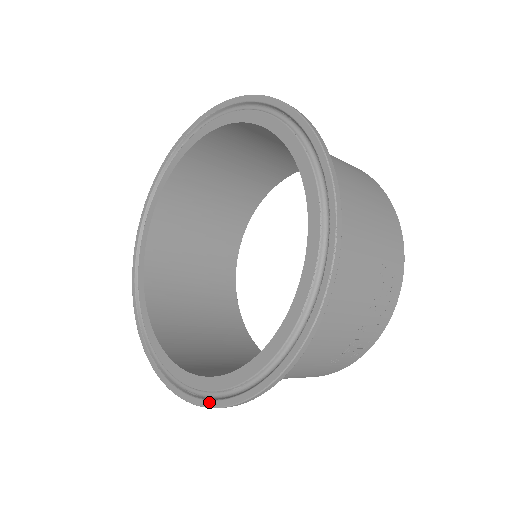
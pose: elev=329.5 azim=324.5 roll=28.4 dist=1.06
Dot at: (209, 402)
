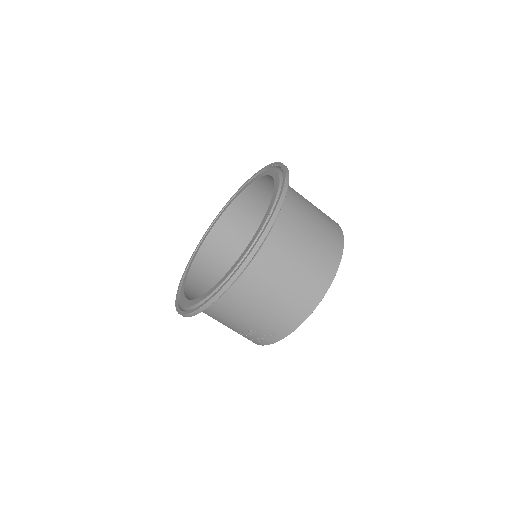
Dot at: (178, 292)
